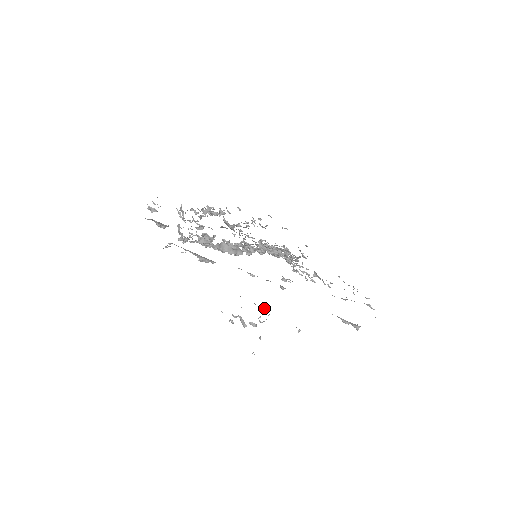
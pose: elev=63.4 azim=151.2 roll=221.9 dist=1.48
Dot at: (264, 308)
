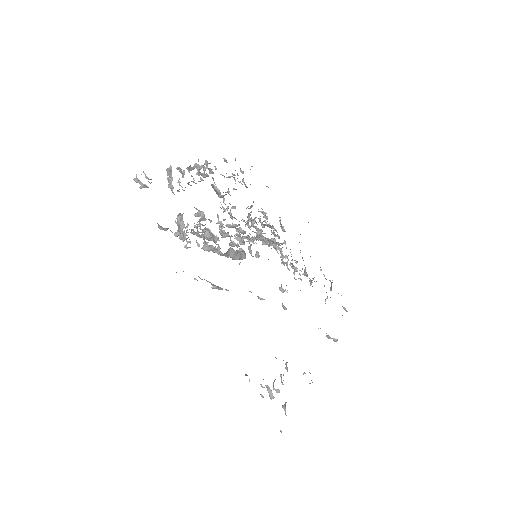
Dot at: (283, 360)
